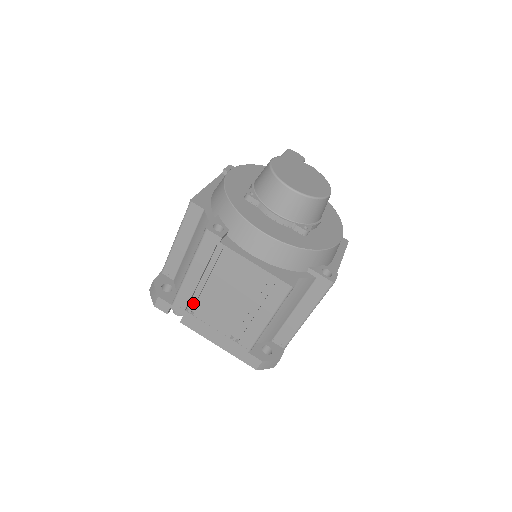
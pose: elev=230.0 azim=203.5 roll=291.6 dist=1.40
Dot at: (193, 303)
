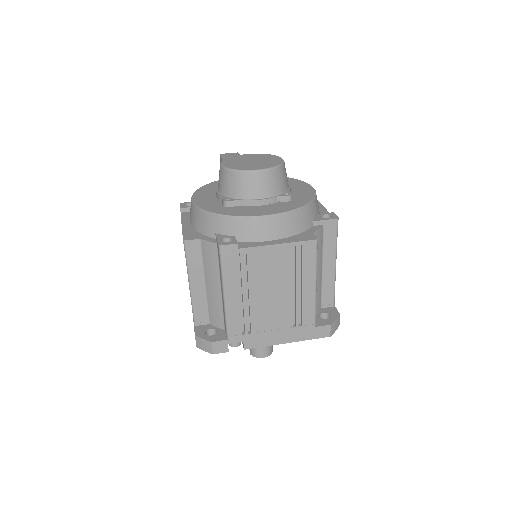
Dot at: (245, 322)
